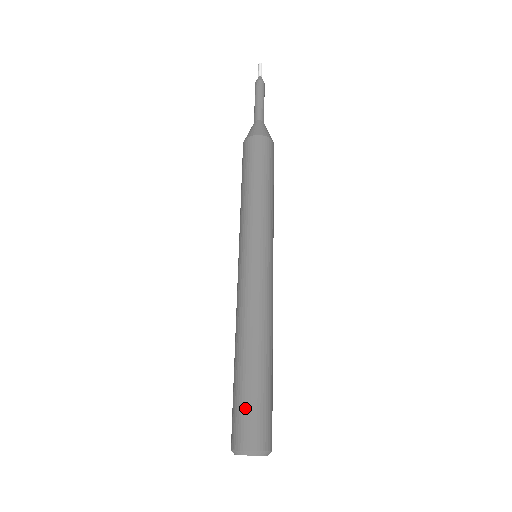
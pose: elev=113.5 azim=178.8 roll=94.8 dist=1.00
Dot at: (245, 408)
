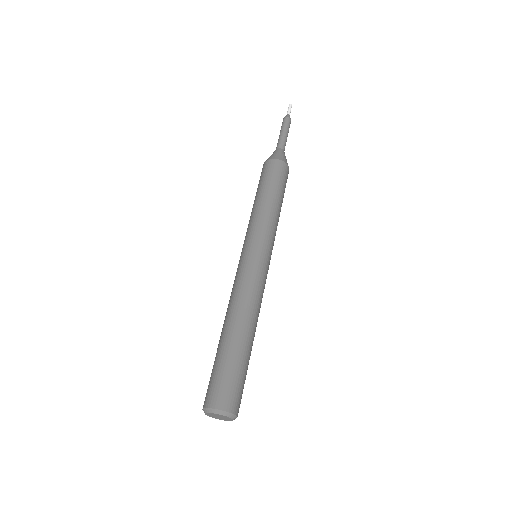
Dot at: (232, 376)
